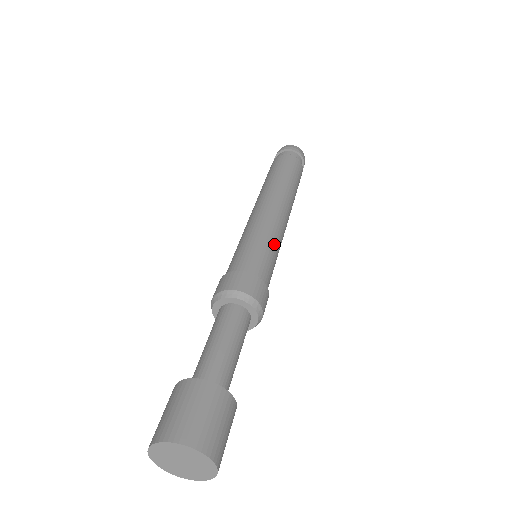
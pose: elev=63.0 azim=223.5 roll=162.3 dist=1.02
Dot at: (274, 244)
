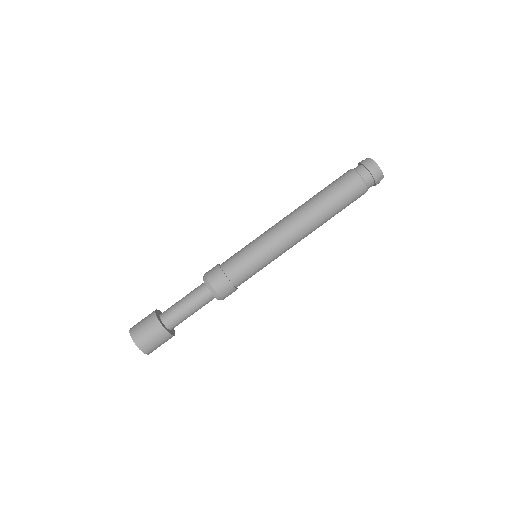
Dot at: (267, 262)
